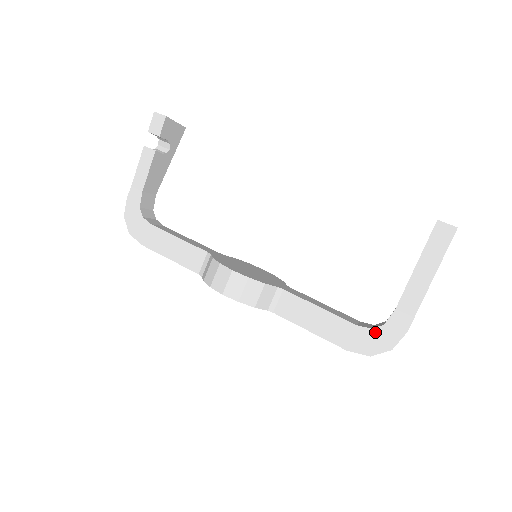
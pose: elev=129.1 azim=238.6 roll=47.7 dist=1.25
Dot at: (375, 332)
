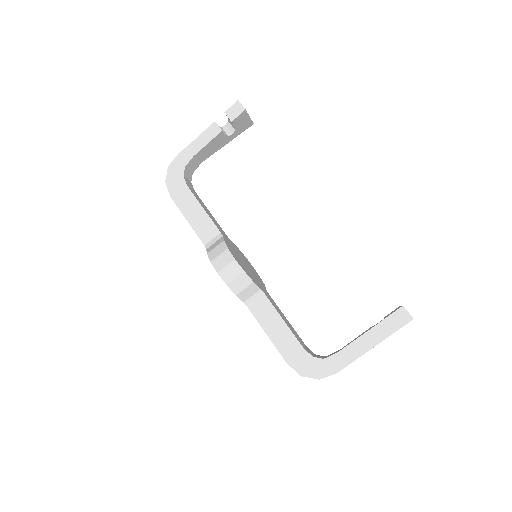
Dot at: (314, 361)
